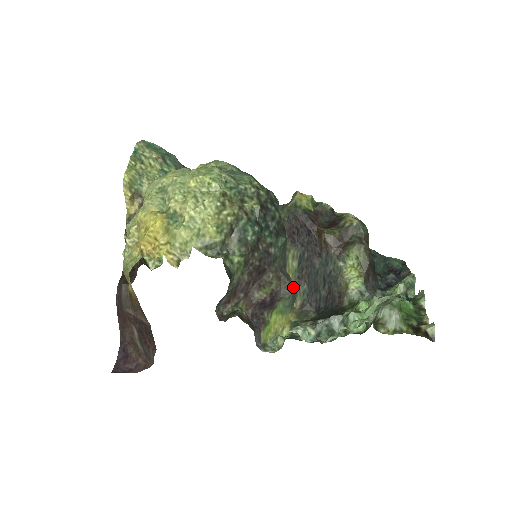
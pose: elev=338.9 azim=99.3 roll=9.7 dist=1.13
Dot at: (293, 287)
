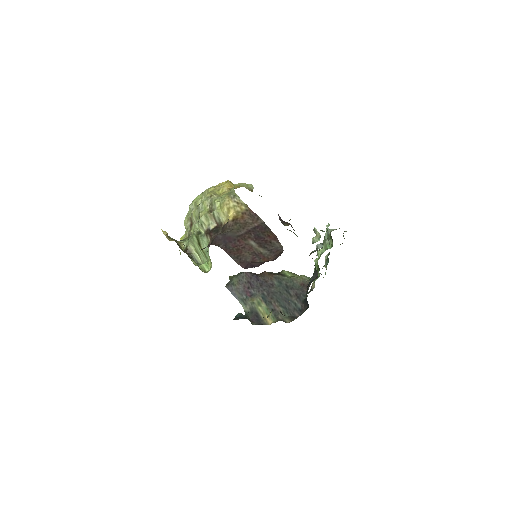
Dot at: occluded
